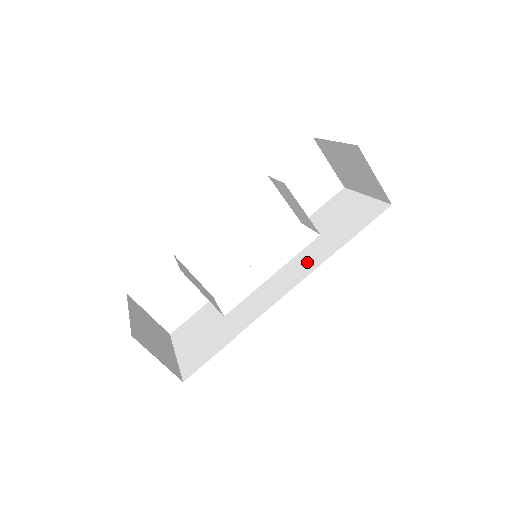
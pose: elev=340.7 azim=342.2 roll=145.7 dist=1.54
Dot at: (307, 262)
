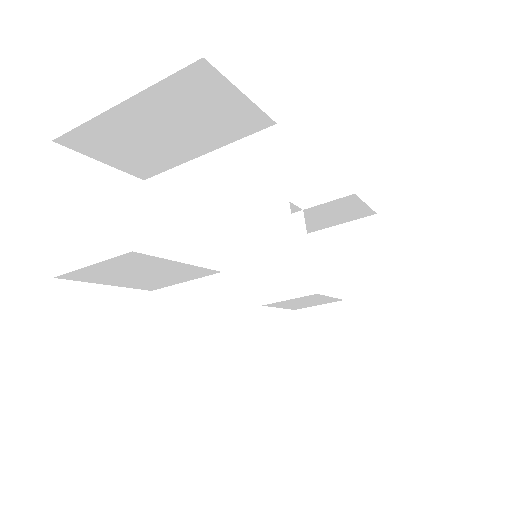
Dot at: occluded
